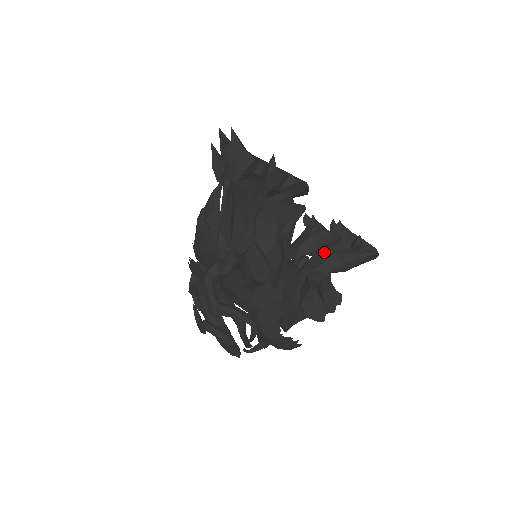
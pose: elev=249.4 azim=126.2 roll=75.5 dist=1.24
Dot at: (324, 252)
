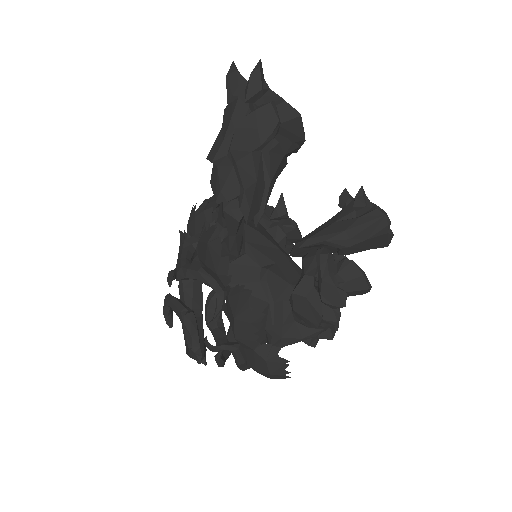
Dot at: (324, 224)
